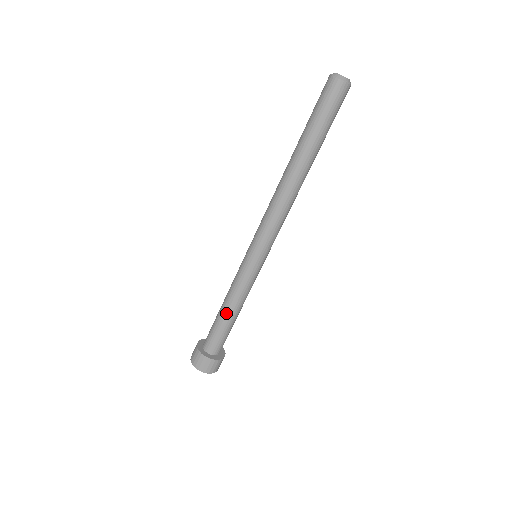
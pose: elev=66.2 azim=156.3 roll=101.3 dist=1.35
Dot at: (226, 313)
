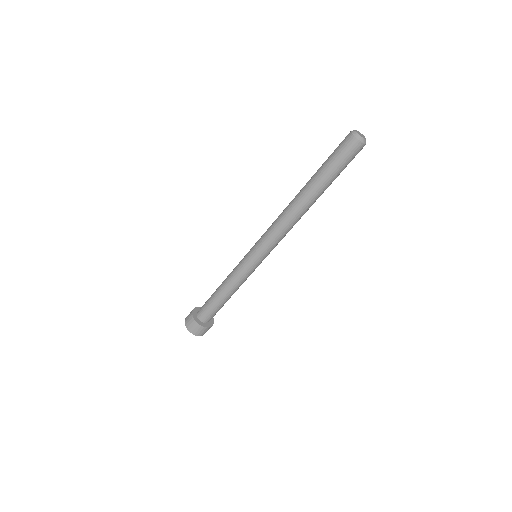
Dot at: (219, 291)
